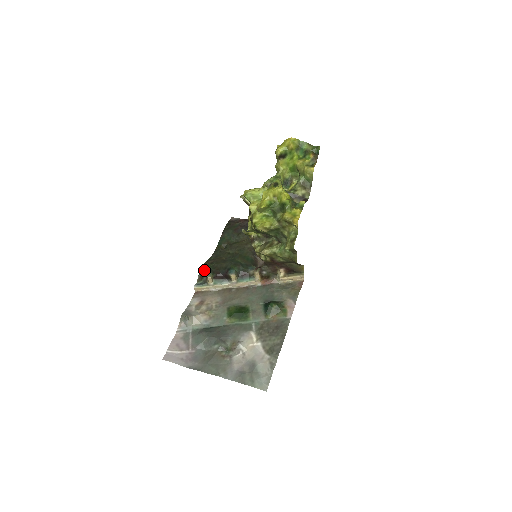
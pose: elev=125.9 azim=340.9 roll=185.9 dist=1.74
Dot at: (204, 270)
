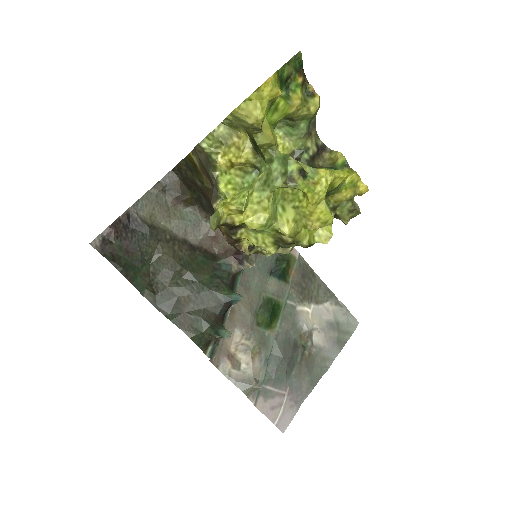
Dot at: (204, 338)
